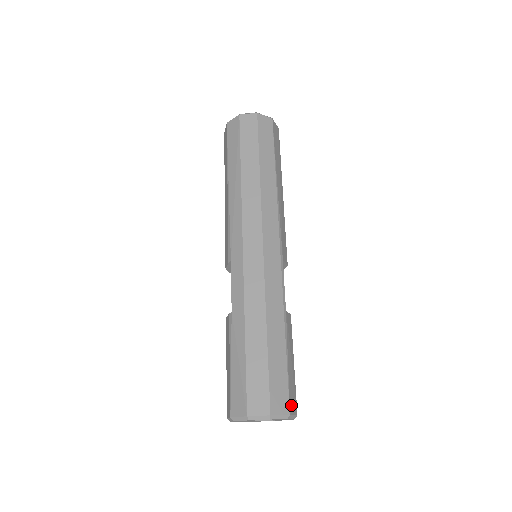
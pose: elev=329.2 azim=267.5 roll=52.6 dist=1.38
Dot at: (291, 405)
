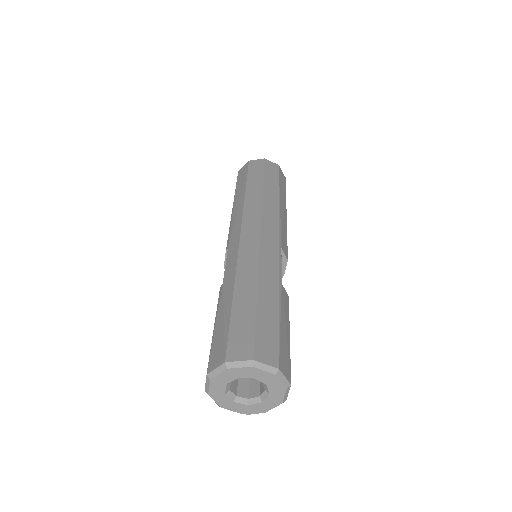
Dot at: (282, 363)
